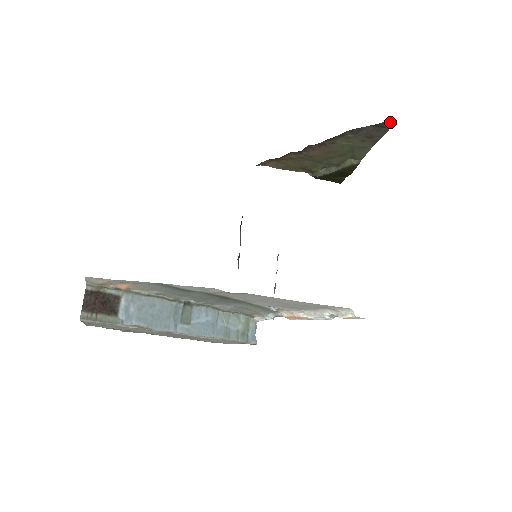
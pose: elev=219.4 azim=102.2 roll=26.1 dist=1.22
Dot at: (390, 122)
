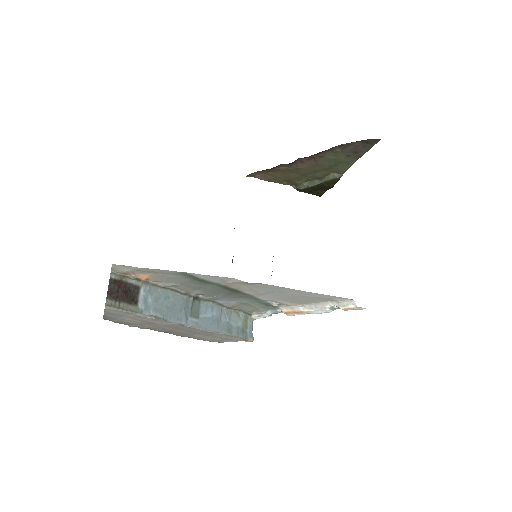
Dot at: (376, 139)
